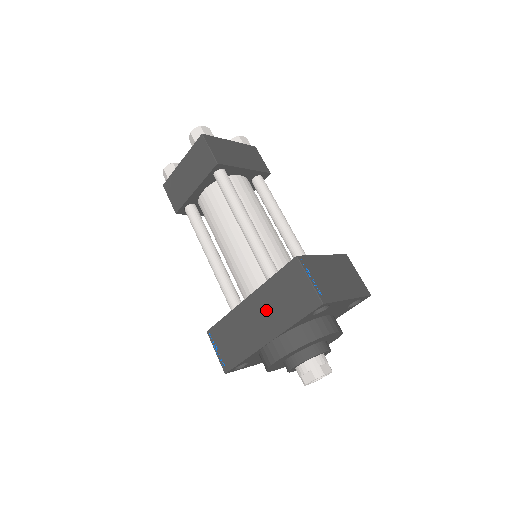
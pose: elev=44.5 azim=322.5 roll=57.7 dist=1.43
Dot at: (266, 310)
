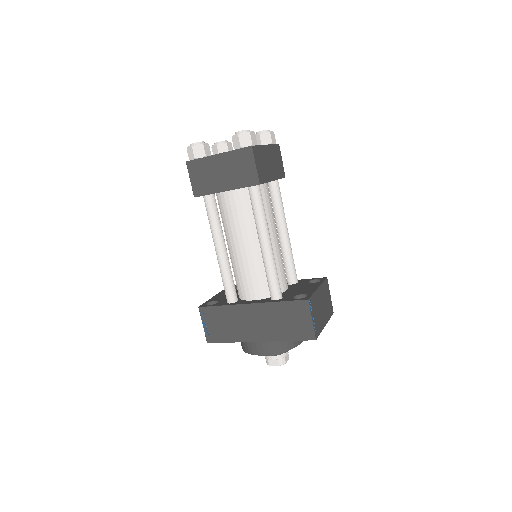
Dot at: (265, 321)
